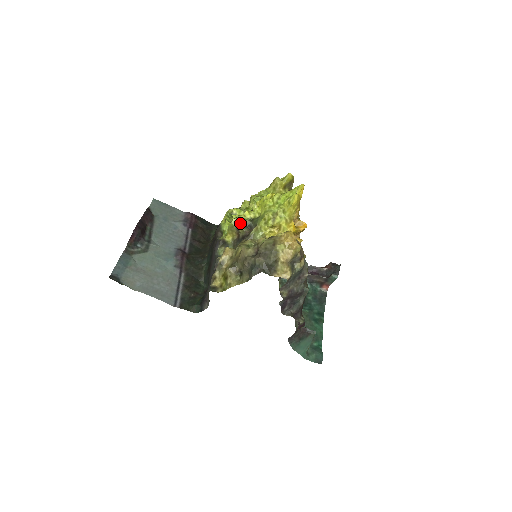
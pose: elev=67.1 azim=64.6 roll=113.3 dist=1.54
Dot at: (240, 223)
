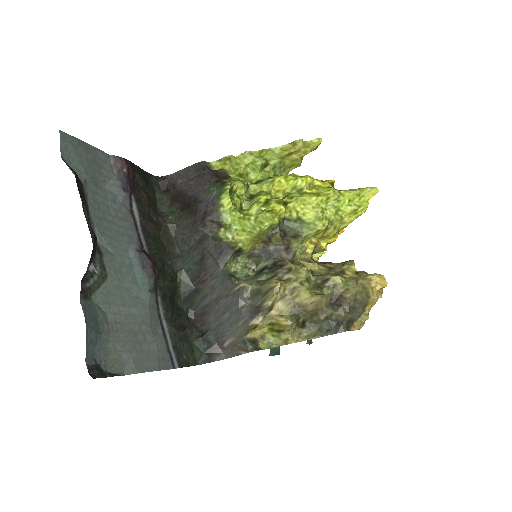
Dot at: (277, 230)
